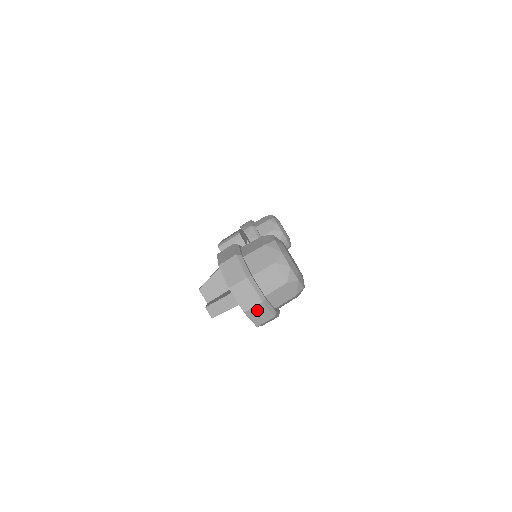
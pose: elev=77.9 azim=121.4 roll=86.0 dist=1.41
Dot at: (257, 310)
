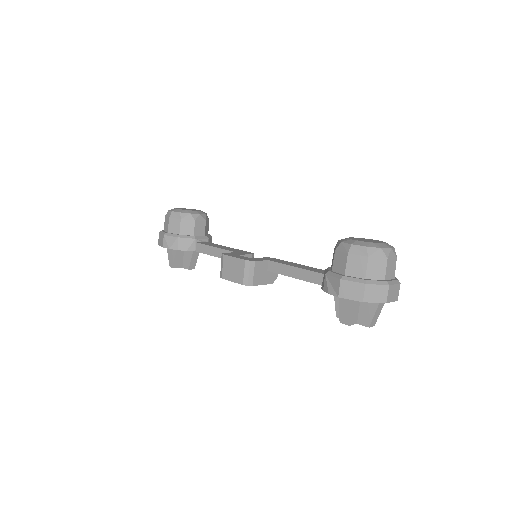
Dot at: (398, 290)
